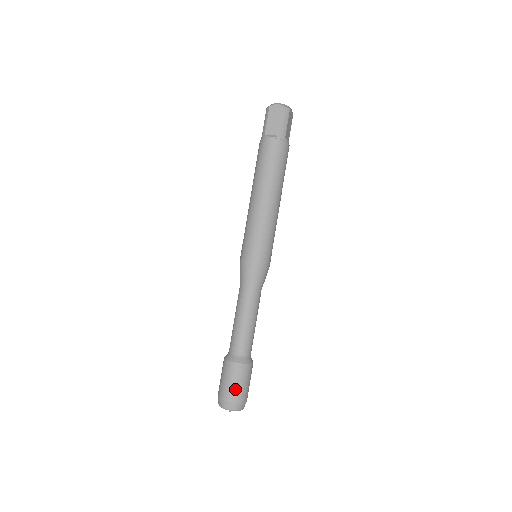
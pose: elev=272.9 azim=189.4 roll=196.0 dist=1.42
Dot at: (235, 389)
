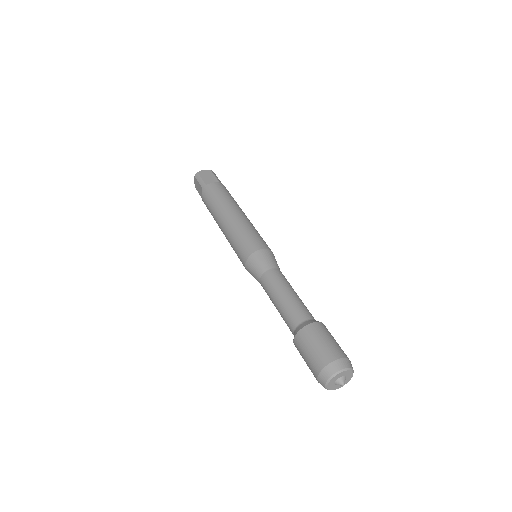
Dot at: (333, 345)
